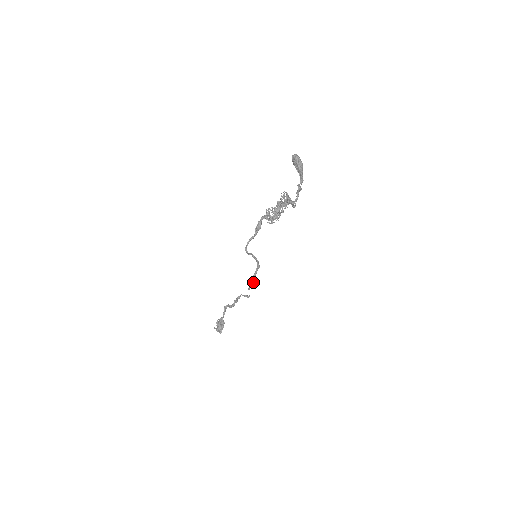
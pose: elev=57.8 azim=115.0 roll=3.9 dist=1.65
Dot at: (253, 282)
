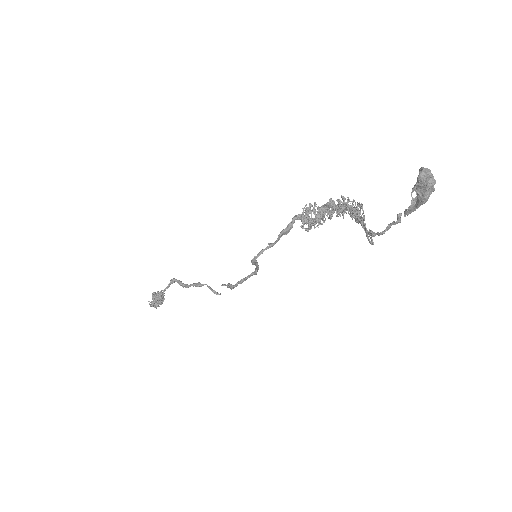
Dot at: (236, 286)
